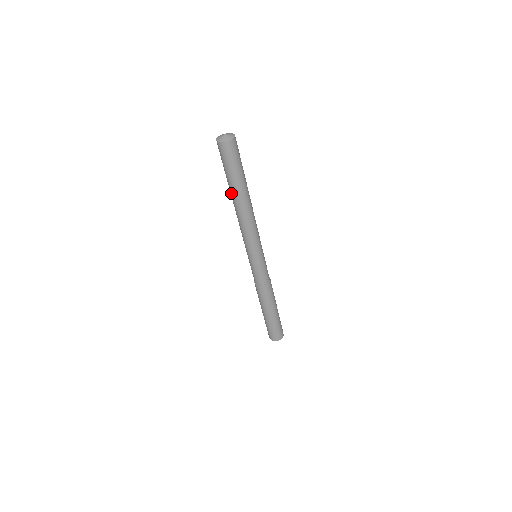
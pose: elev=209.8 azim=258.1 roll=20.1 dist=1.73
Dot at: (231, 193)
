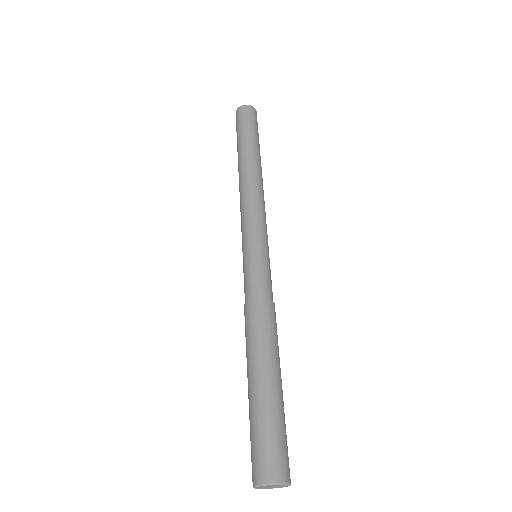
Dot at: (239, 158)
